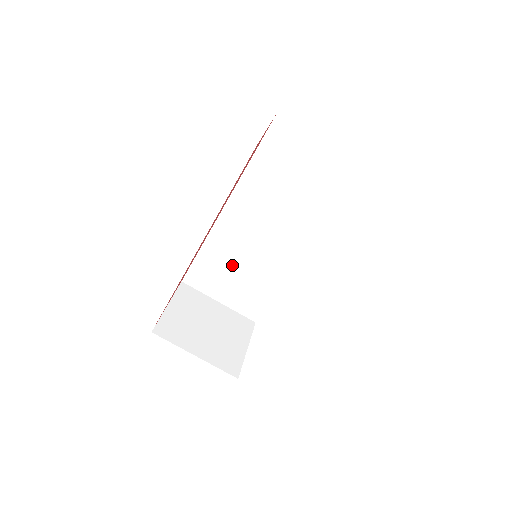
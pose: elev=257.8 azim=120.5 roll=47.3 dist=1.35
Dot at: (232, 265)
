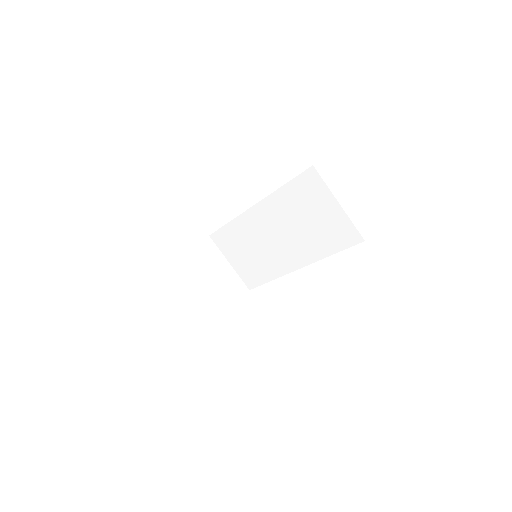
Dot at: (247, 245)
